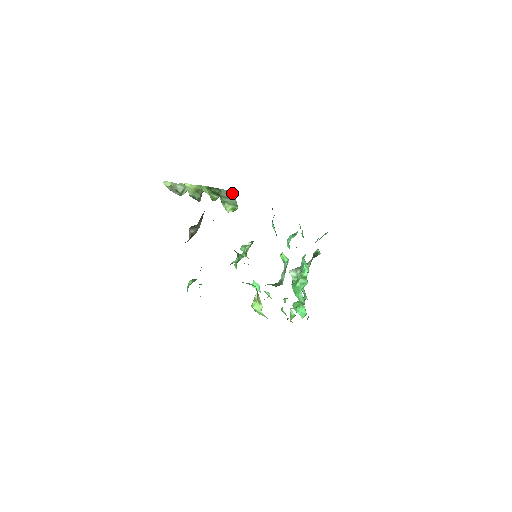
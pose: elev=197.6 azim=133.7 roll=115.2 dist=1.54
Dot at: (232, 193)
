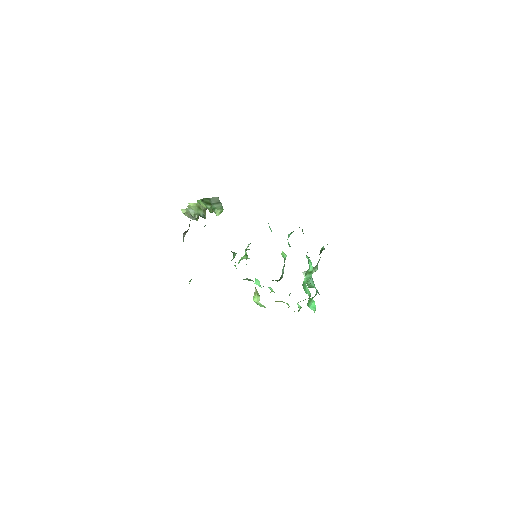
Dot at: (218, 199)
